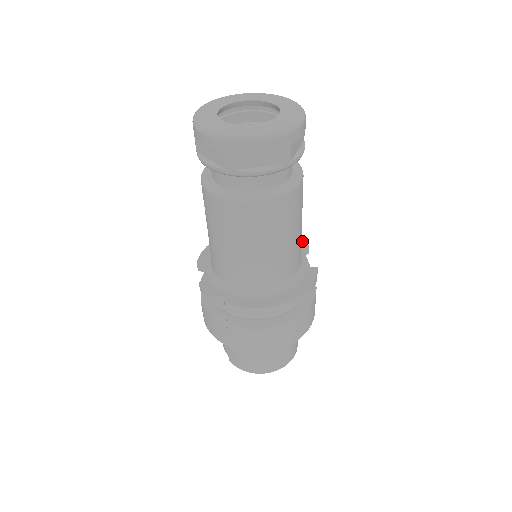
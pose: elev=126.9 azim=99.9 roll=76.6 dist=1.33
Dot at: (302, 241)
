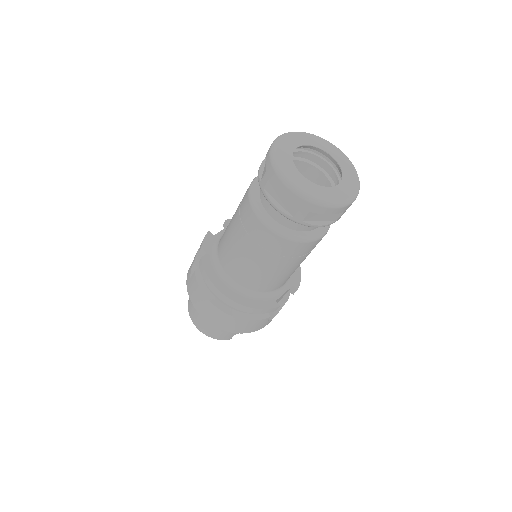
Dot at: (299, 283)
